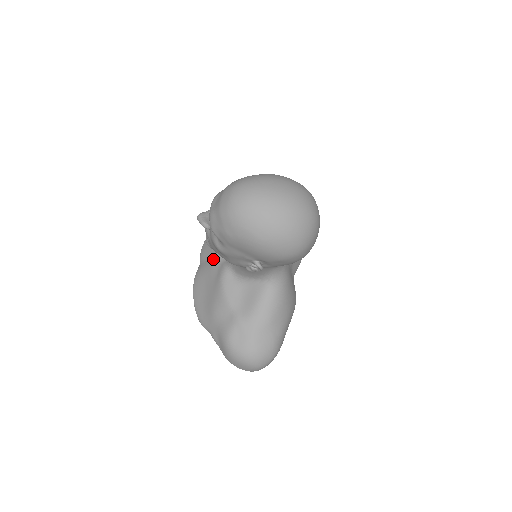
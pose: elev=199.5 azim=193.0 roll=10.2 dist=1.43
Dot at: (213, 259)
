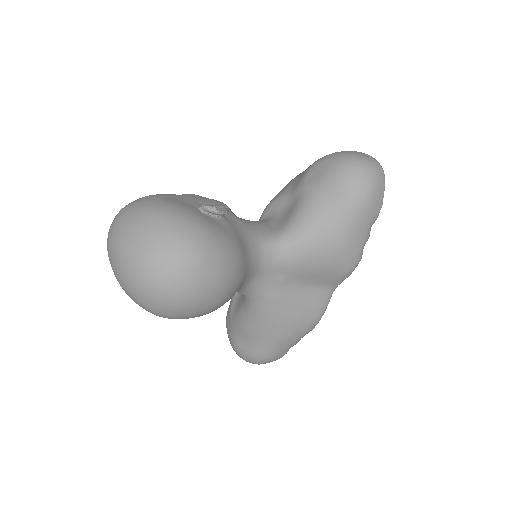
Dot at: occluded
